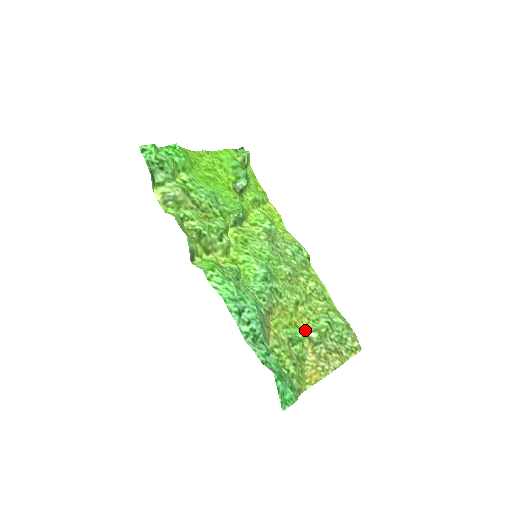
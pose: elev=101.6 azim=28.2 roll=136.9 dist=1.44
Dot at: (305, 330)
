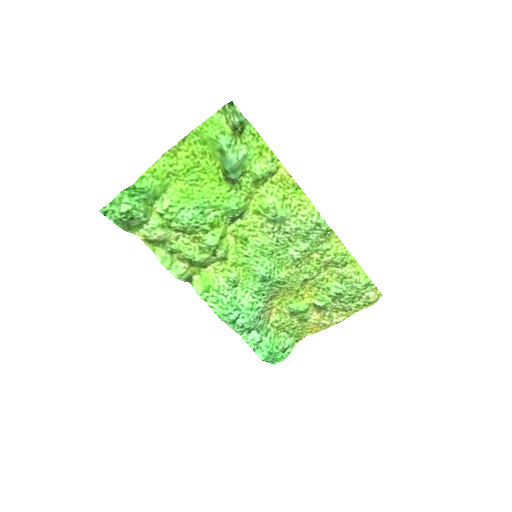
Dot at: (312, 299)
